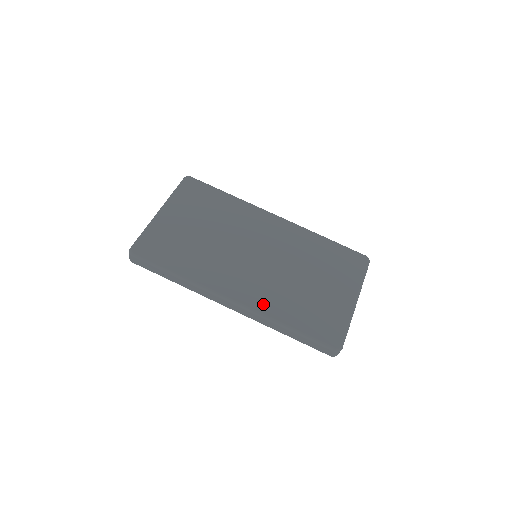
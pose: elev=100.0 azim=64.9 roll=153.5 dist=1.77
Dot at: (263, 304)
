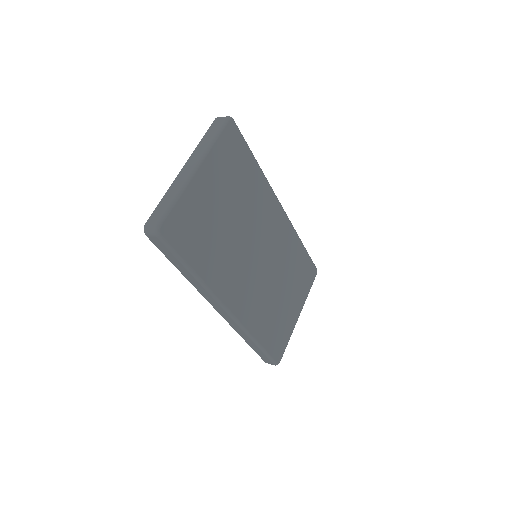
Dot at: (249, 317)
